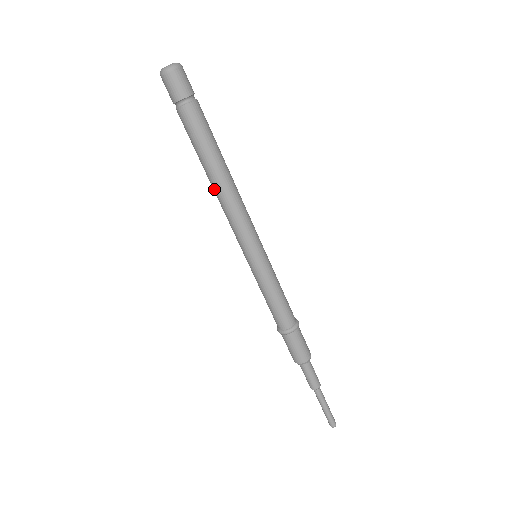
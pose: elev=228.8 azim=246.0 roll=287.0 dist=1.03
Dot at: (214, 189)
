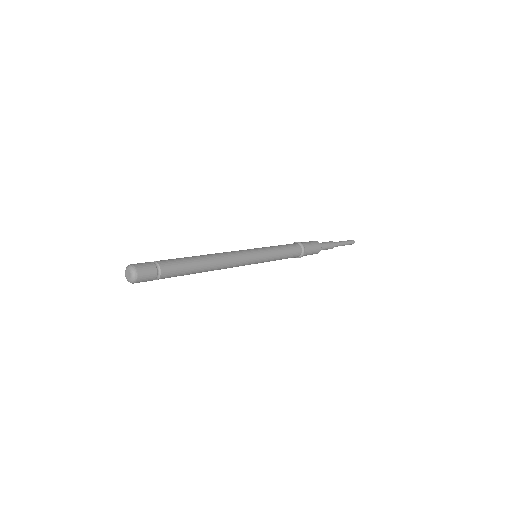
Dot at: occluded
